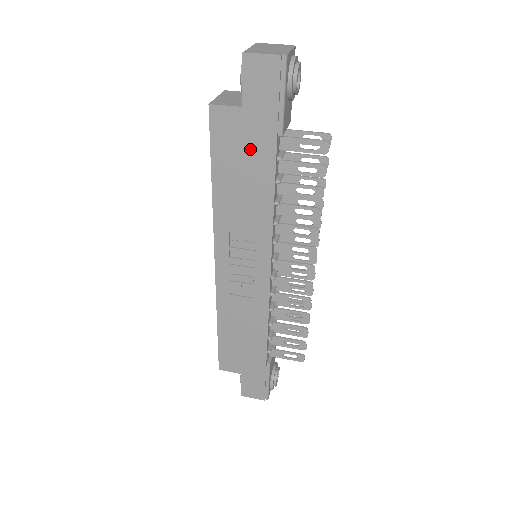
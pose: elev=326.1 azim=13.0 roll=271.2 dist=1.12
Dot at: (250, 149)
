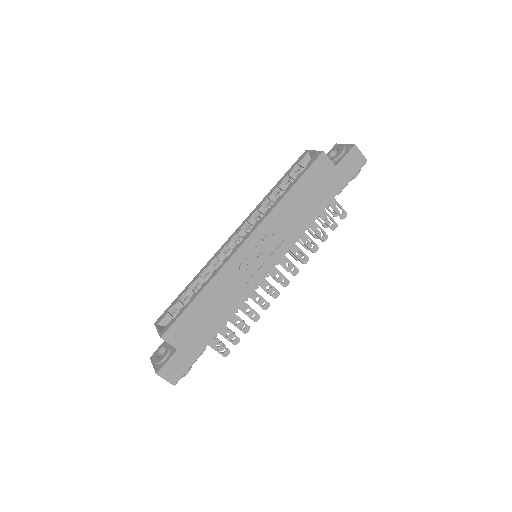
Dot at: (322, 189)
